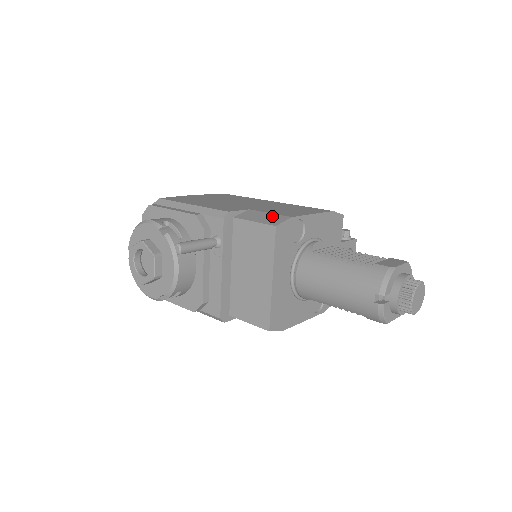
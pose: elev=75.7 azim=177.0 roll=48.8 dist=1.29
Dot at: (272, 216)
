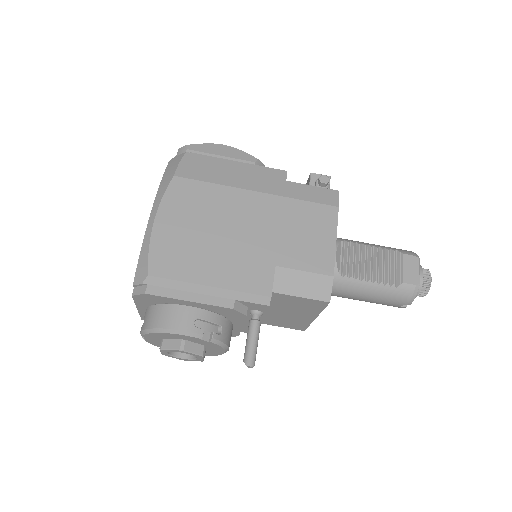
Dot at: (313, 280)
